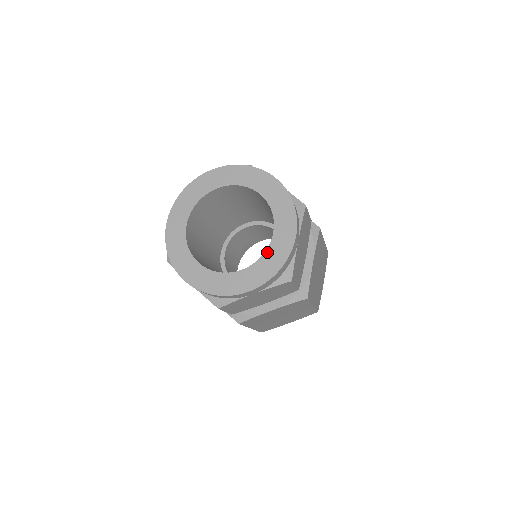
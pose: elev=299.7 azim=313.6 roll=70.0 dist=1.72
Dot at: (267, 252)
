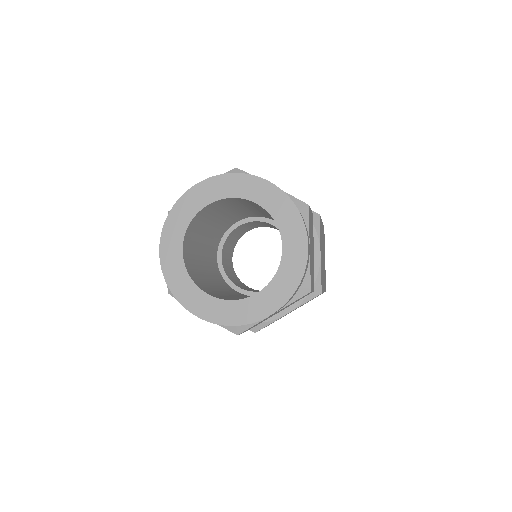
Dot at: (280, 269)
